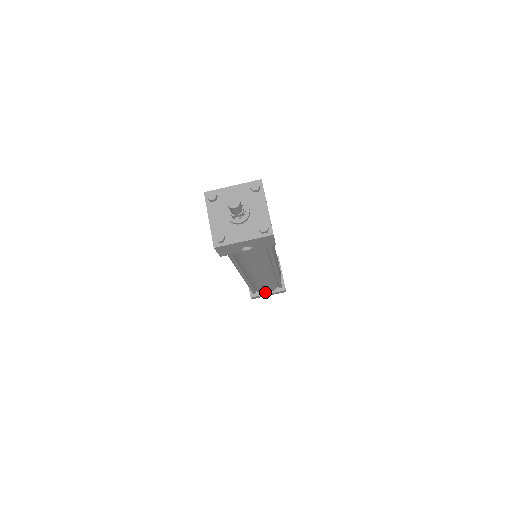
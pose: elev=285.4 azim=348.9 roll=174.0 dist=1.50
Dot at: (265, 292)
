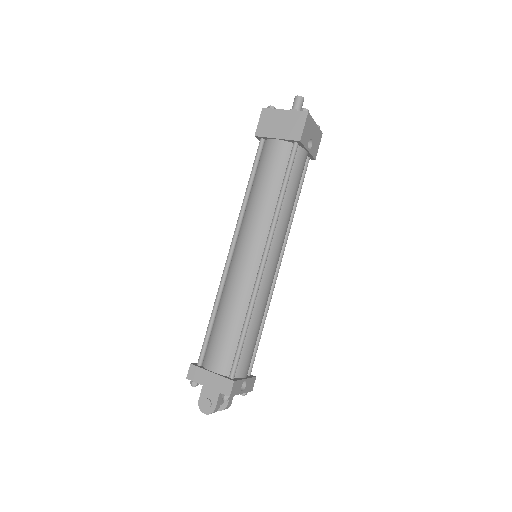
Dot at: (243, 373)
